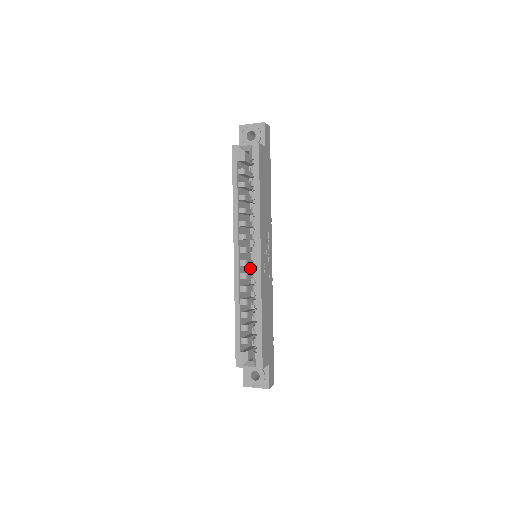
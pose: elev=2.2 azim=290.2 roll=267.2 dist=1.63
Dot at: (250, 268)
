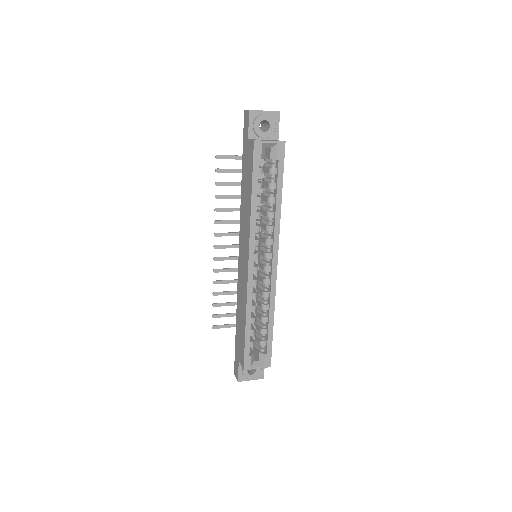
Dot at: occluded
